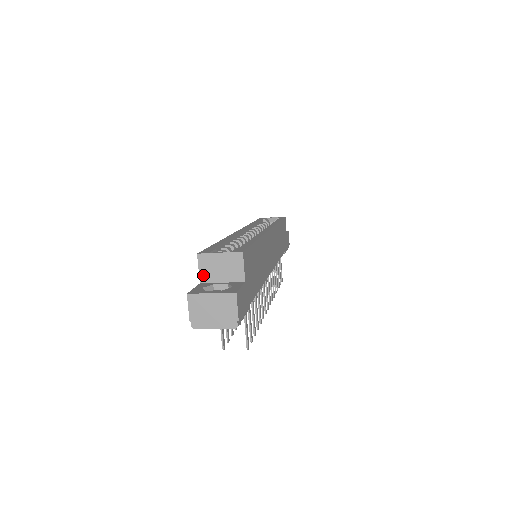
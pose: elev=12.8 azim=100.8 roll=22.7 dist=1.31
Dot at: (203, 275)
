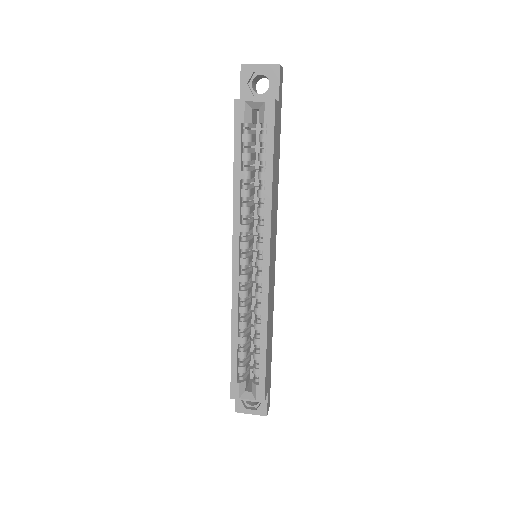
Dot at: occluded
